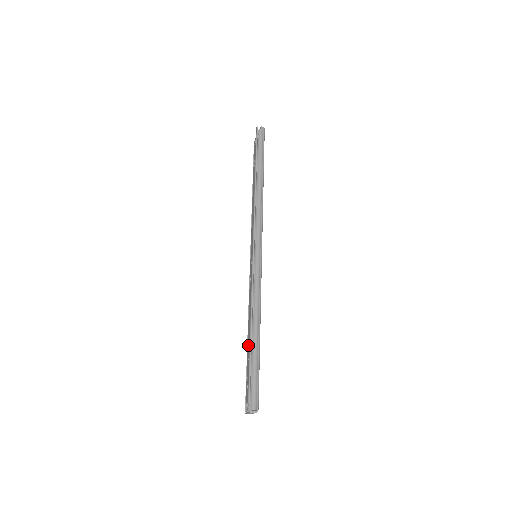
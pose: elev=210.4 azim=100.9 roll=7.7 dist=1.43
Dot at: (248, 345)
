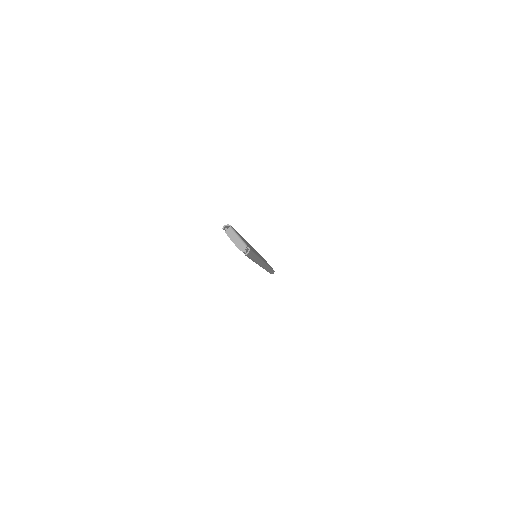
Dot at: occluded
